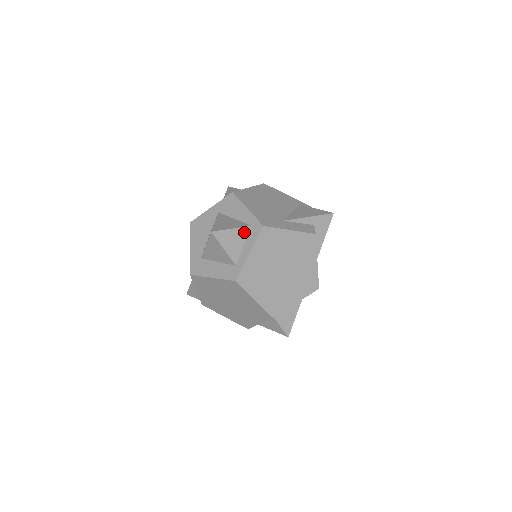
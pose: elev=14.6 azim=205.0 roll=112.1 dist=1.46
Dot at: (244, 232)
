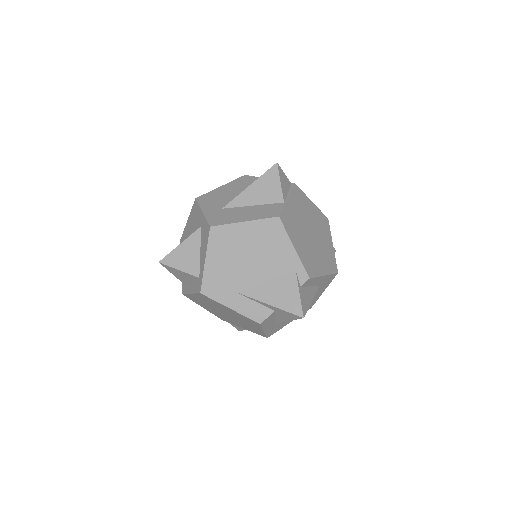
Dot at: (192, 277)
